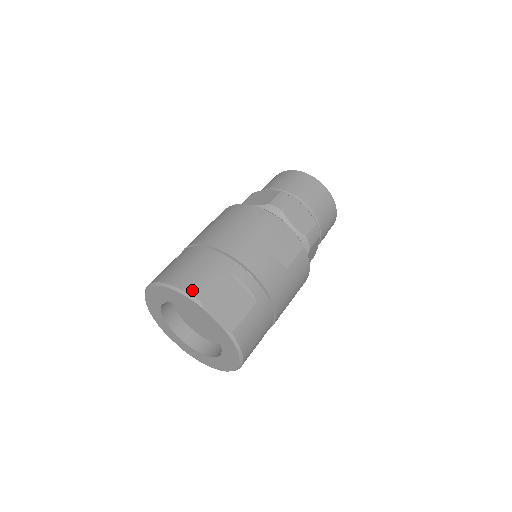
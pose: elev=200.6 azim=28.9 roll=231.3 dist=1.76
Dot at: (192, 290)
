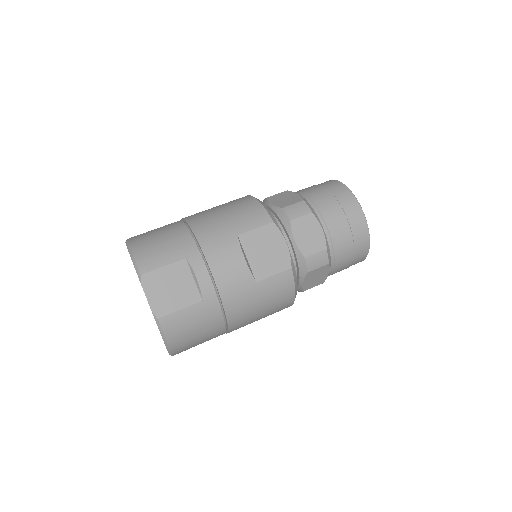
Dot at: (141, 261)
